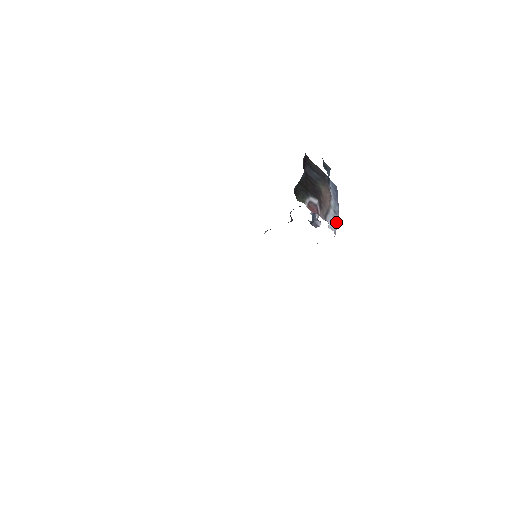
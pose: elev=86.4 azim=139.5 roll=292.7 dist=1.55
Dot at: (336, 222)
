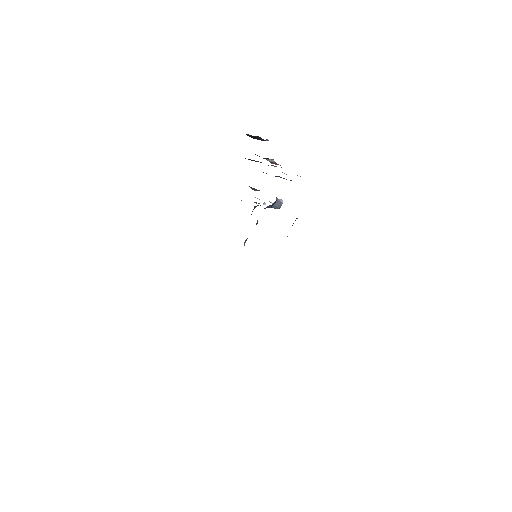
Dot at: occluded
